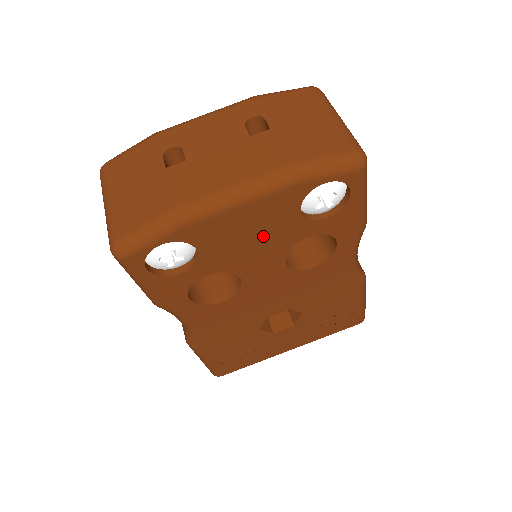
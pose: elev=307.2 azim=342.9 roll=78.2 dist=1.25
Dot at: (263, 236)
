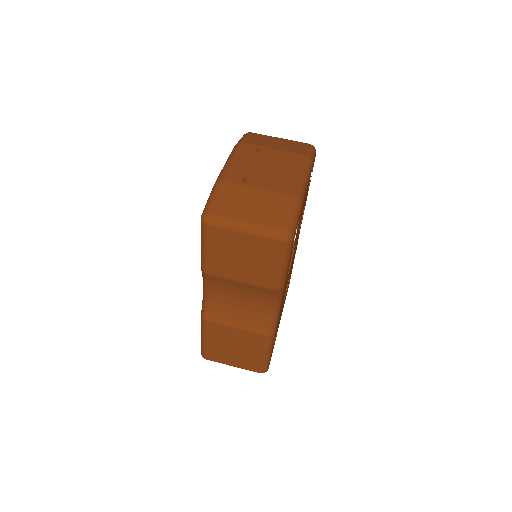
Dot at: (303, 207)
